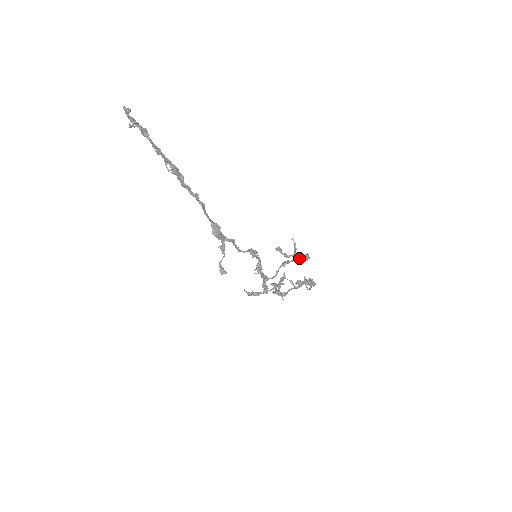
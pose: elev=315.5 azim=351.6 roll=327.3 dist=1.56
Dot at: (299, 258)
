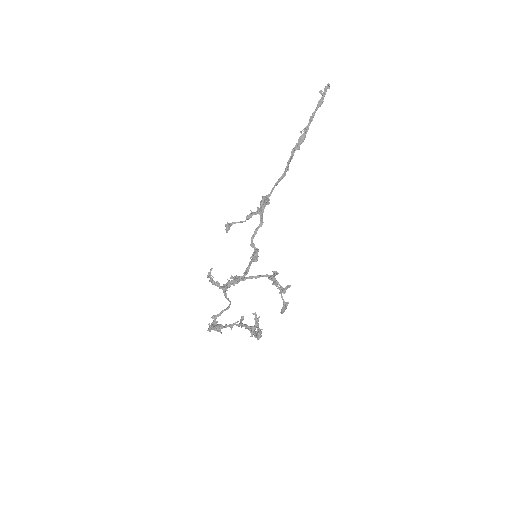
Dot at: occluded
